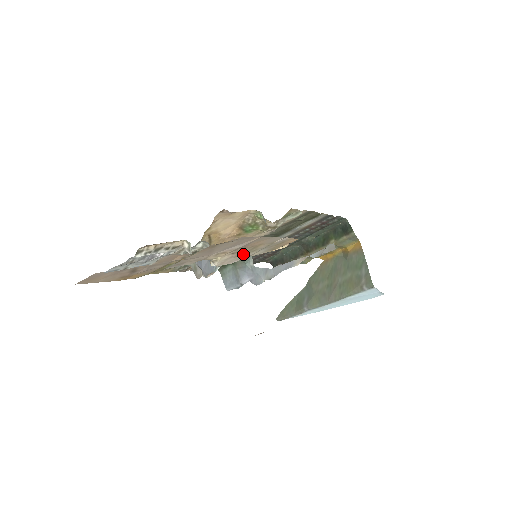
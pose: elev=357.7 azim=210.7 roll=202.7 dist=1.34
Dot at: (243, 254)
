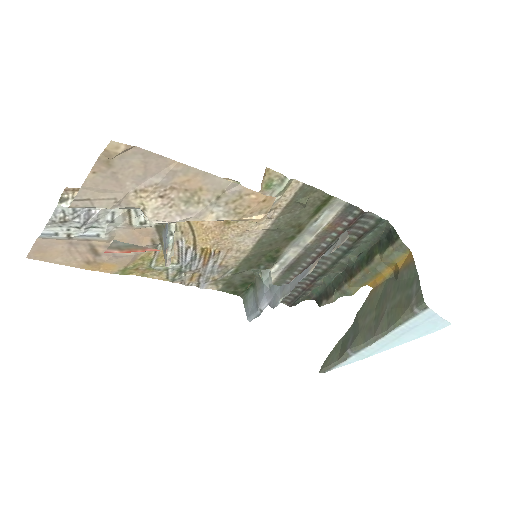
Dot at: (183, 205)
